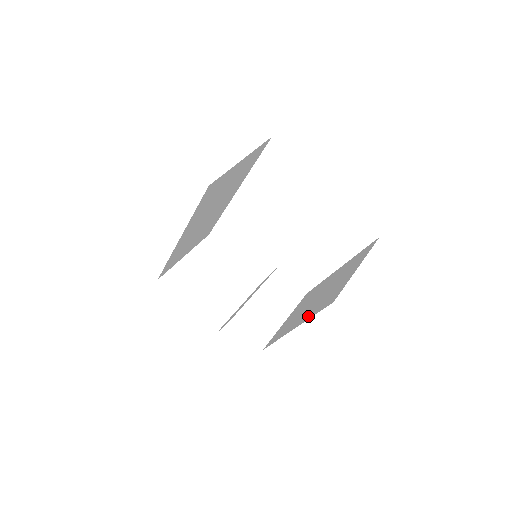
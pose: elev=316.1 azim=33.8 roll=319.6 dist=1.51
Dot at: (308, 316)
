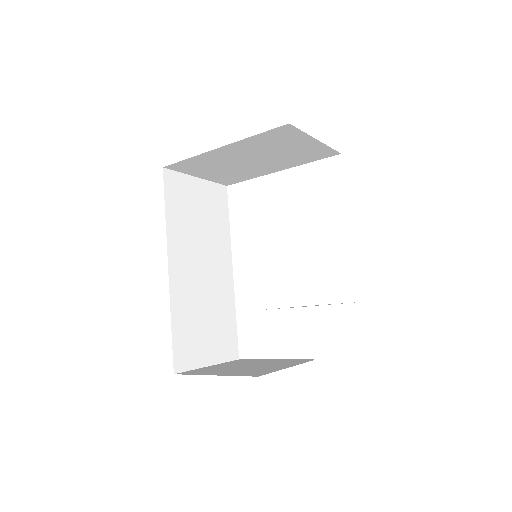
Dot at: occluded
